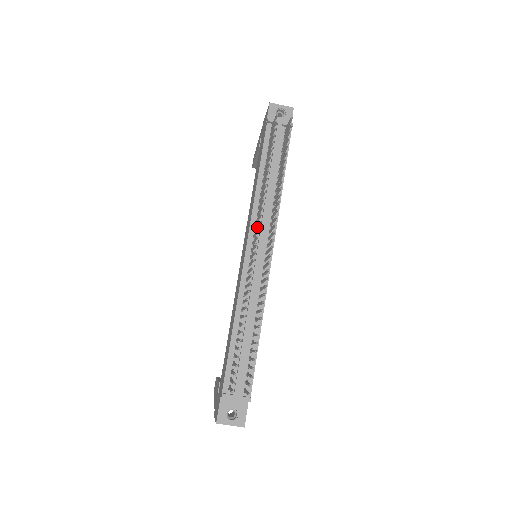
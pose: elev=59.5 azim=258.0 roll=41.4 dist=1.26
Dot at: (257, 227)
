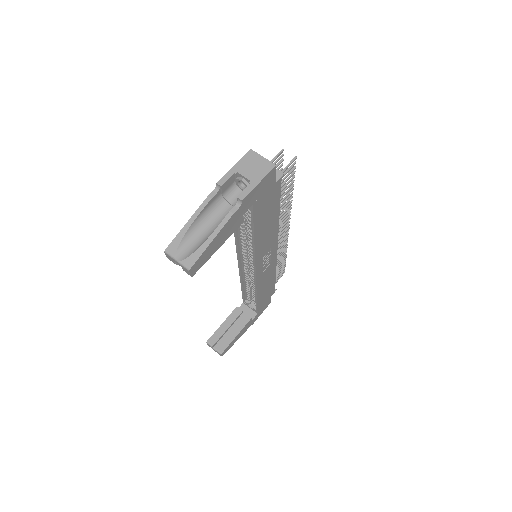
Dot at: occluded
